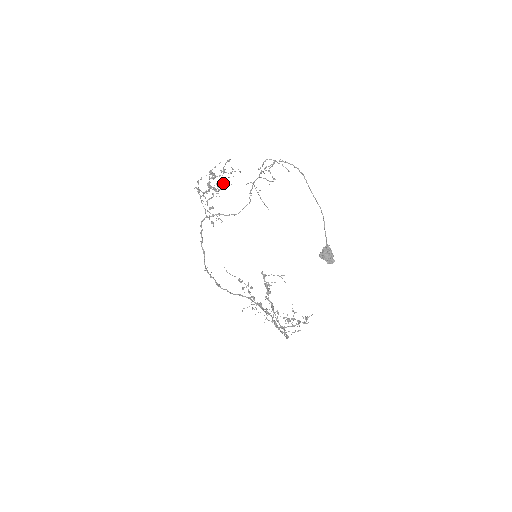
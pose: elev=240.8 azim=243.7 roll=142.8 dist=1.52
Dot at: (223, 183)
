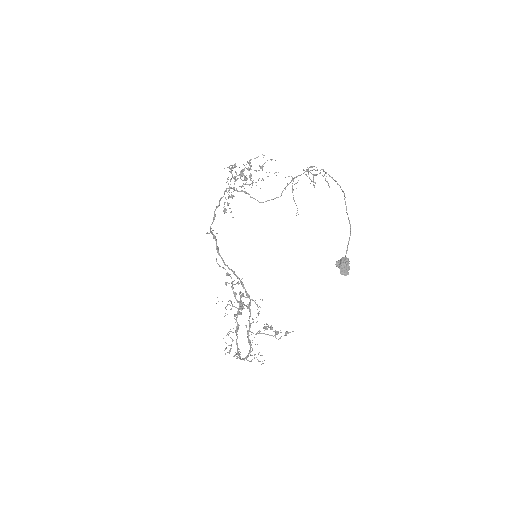
Dot at: (252, 182)
